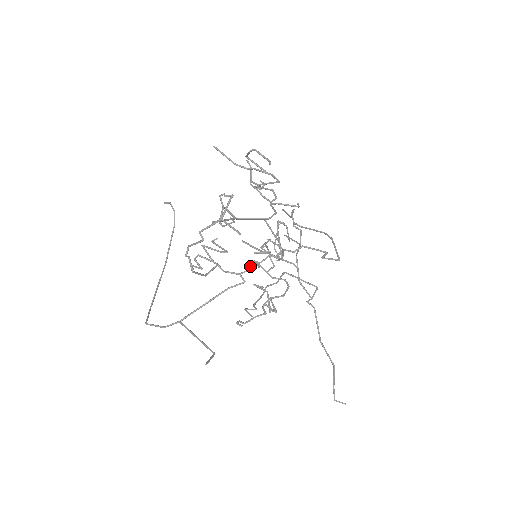
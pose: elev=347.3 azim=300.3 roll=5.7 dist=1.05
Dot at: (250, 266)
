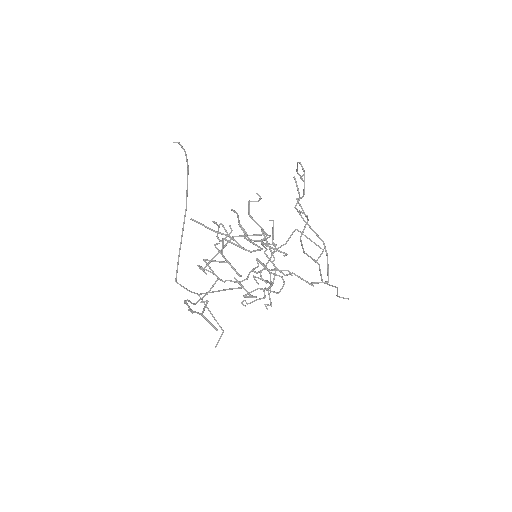
Dot at: (247, 277)
